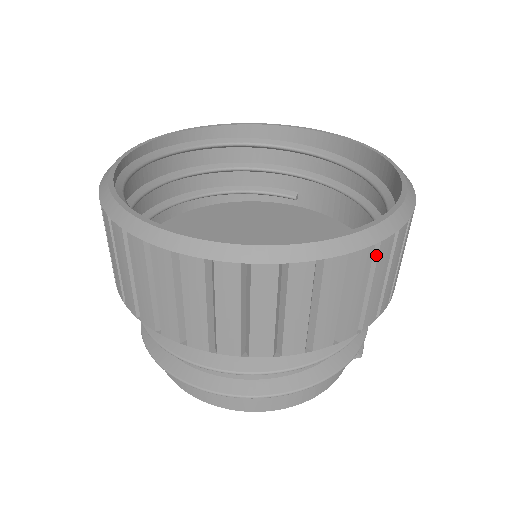
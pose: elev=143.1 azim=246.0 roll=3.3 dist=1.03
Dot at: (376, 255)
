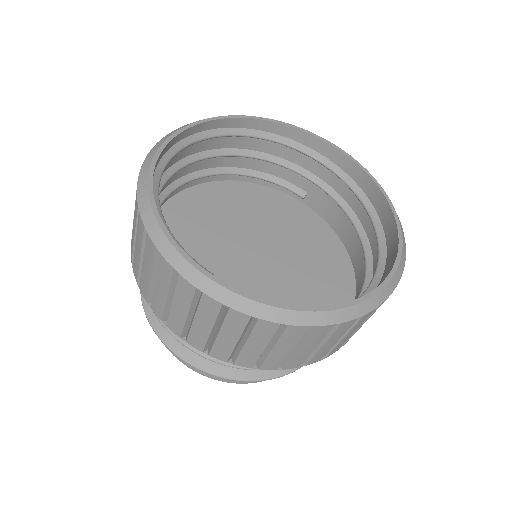
Dot at: (356, 321)
